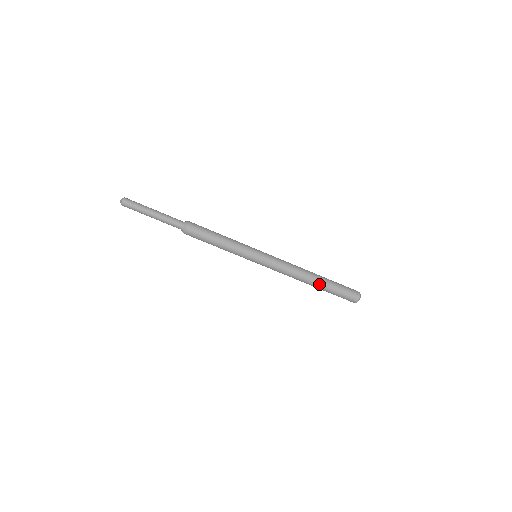
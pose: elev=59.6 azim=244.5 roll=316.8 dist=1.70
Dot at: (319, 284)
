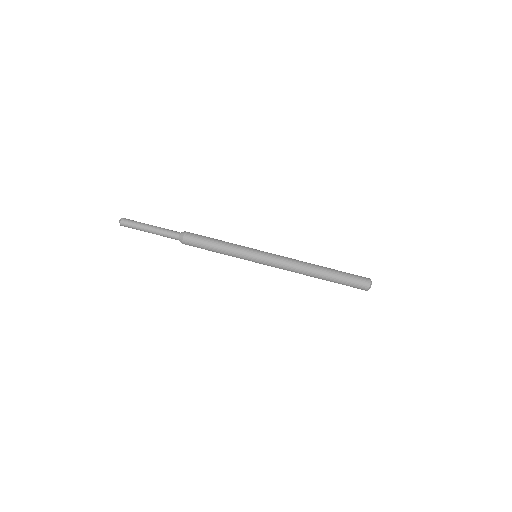
Dot at: (325, 273)
